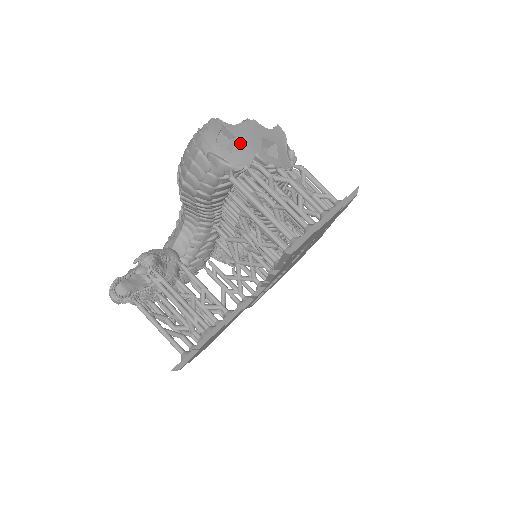
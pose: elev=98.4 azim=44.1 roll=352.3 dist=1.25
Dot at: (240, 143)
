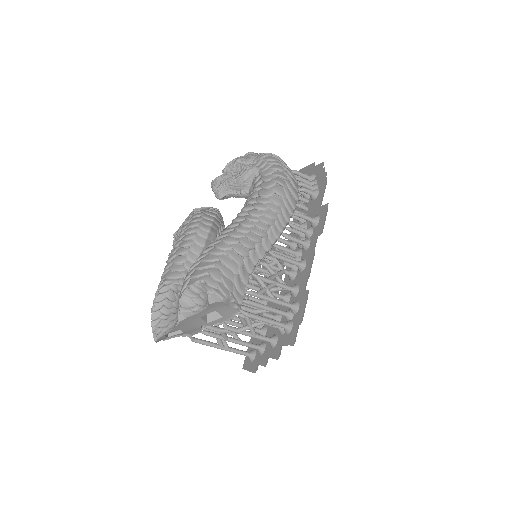
Dot at: (185, 330)
